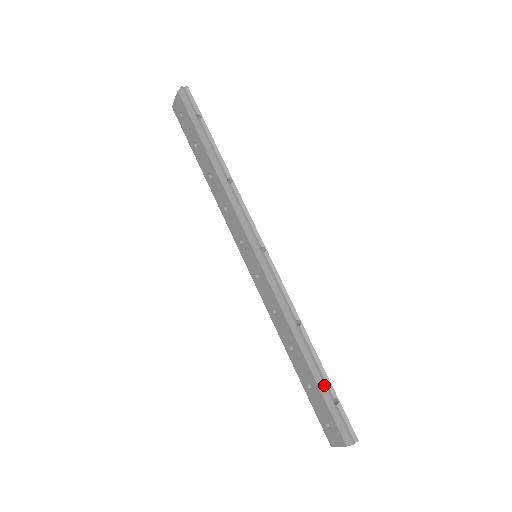
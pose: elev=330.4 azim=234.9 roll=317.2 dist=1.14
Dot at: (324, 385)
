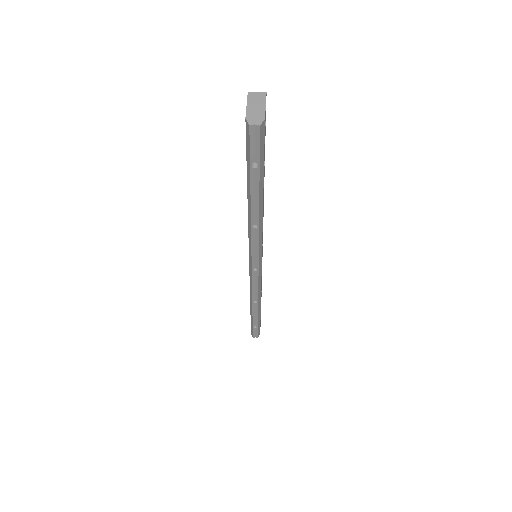
Dot at: (252, 322)
